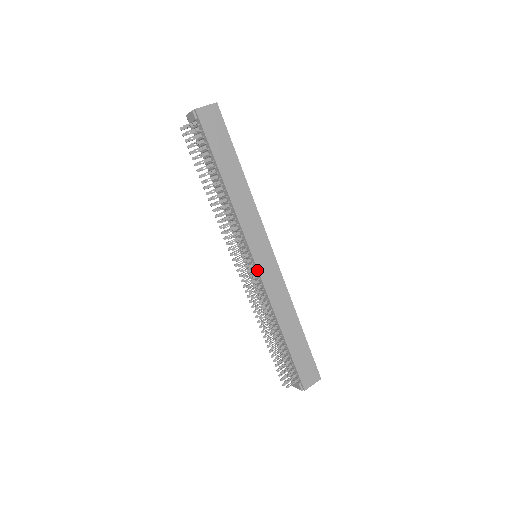
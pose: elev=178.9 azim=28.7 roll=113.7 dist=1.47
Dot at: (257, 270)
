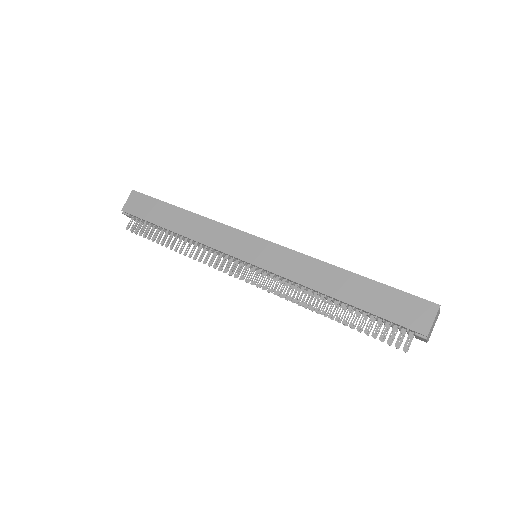
Dot at: (257, 267)
